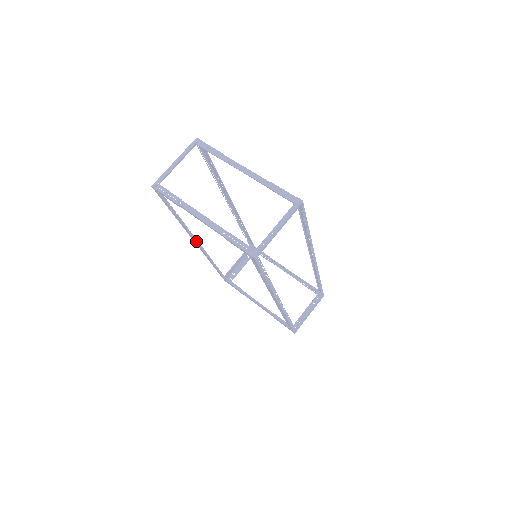
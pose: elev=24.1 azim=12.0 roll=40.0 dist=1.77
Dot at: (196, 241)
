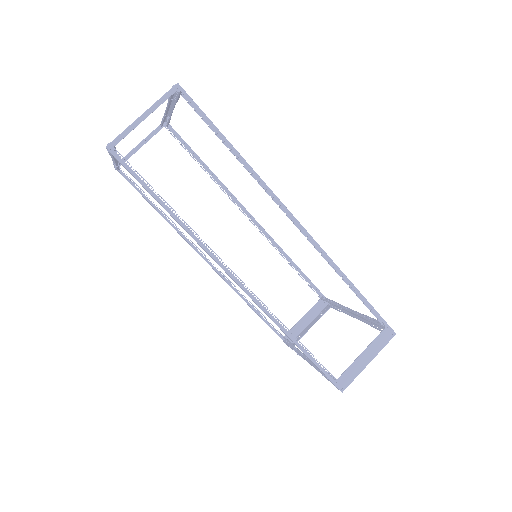
Dot at: (199, 253)
